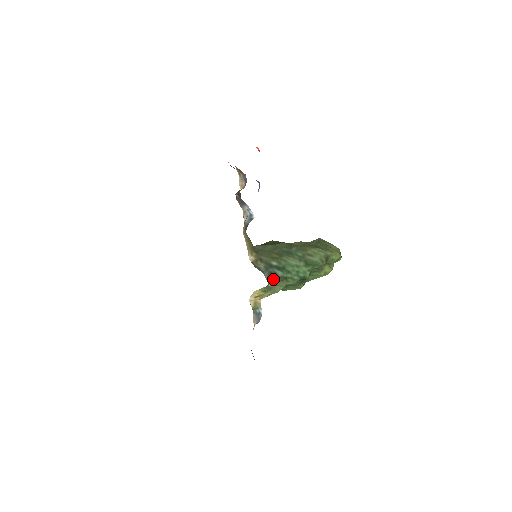
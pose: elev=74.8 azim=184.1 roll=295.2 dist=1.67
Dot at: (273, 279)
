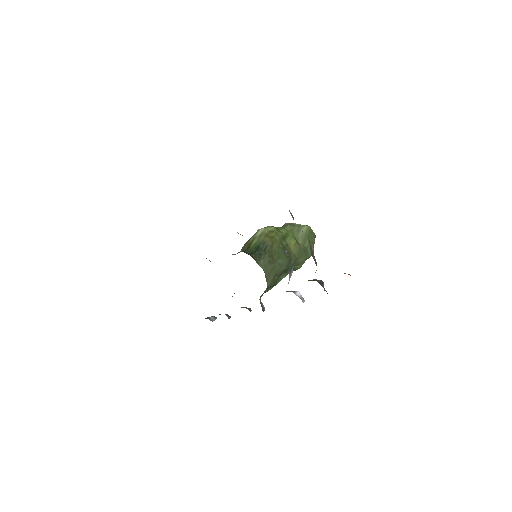
Dot at: occluded
